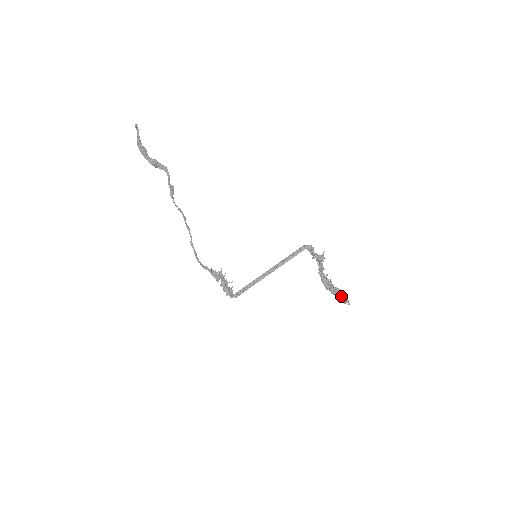
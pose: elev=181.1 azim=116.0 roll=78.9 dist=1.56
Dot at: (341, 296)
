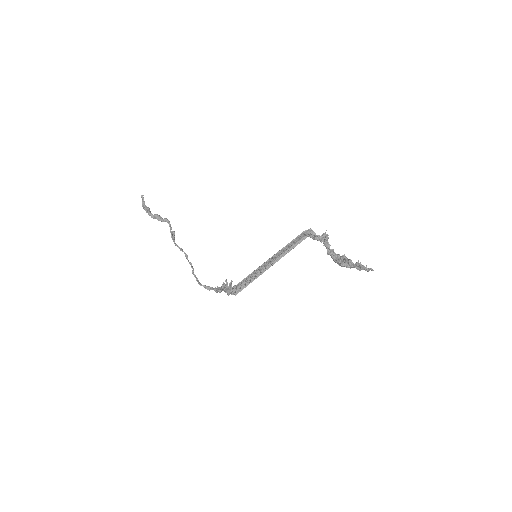
Dot at: (359, 263)
